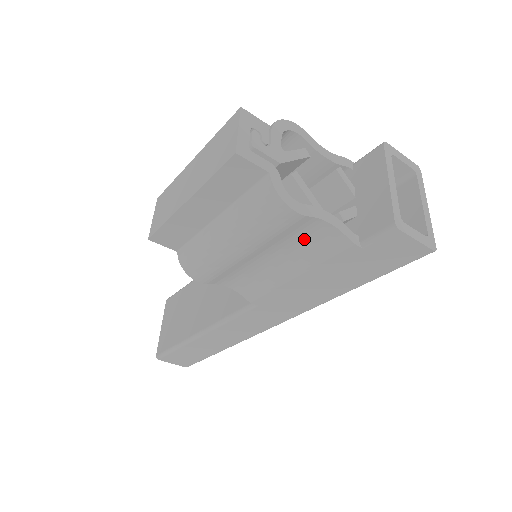
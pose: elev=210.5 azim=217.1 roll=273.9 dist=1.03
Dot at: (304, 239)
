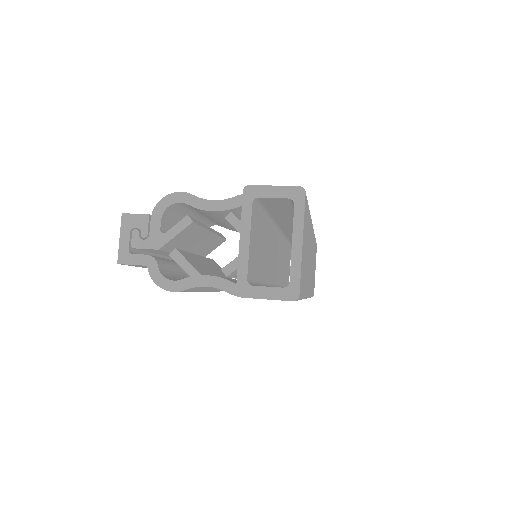
Dot at: occluded
